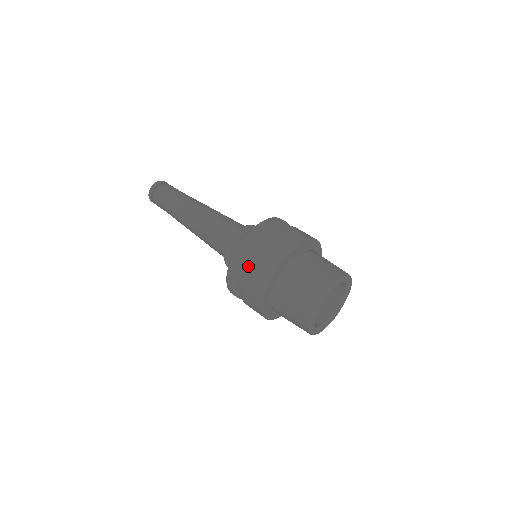
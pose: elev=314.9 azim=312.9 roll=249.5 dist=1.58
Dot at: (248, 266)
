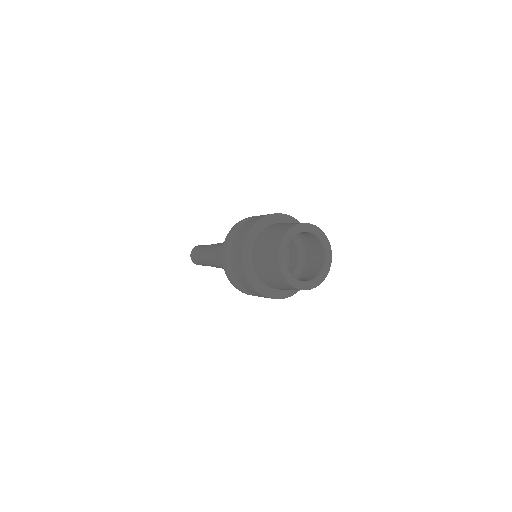
Dot at: (244, 223)
